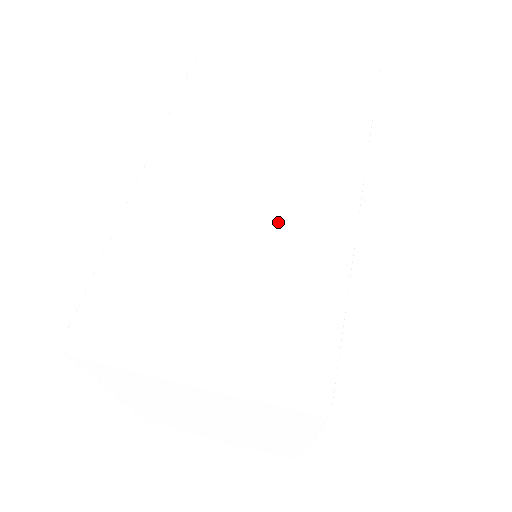
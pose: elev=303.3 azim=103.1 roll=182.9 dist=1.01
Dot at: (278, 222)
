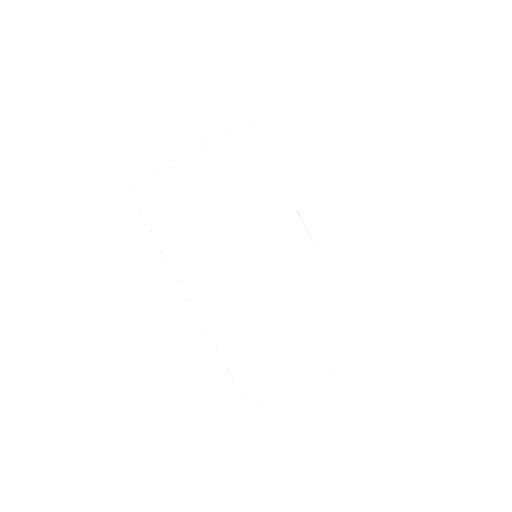
Dot at: (285, 290)
